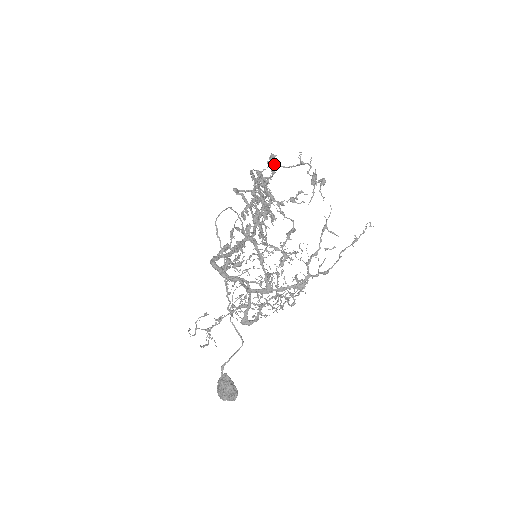
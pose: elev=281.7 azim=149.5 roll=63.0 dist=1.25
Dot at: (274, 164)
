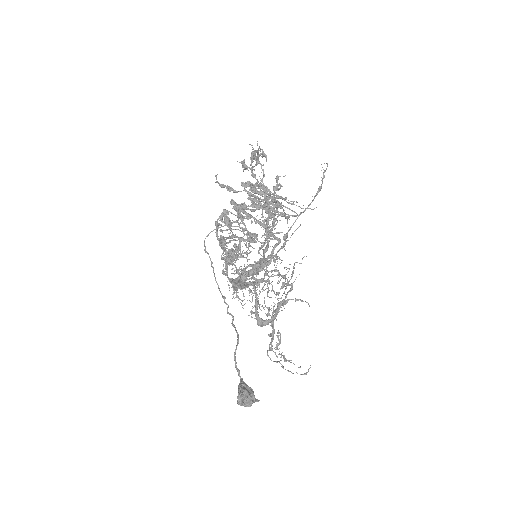
Dot at: occluded
